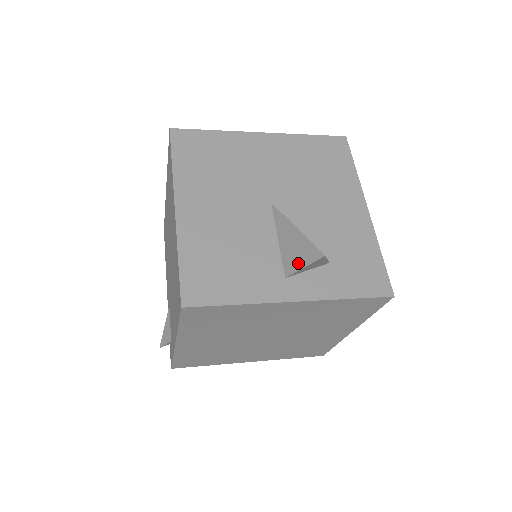
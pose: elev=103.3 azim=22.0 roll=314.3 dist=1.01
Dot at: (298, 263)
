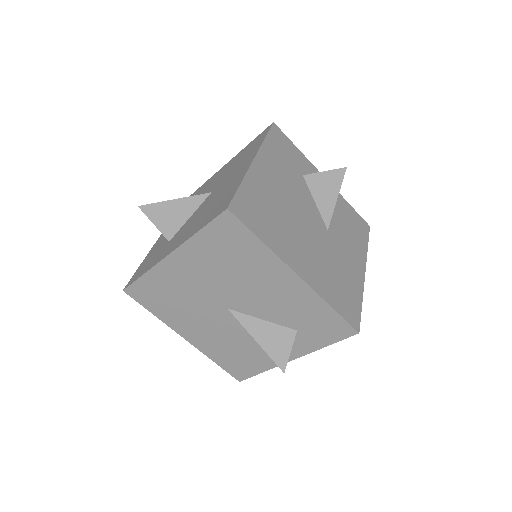
Dot at: occluded
